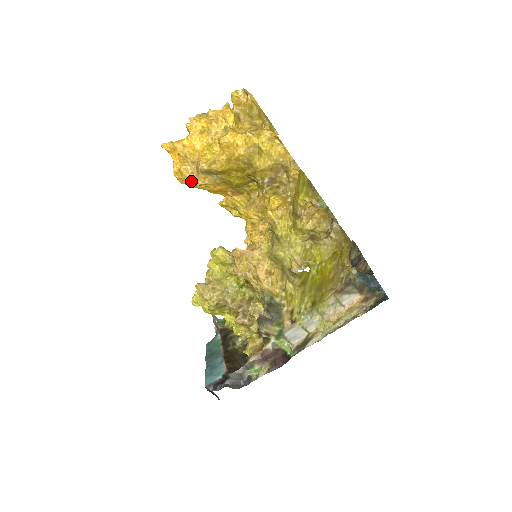
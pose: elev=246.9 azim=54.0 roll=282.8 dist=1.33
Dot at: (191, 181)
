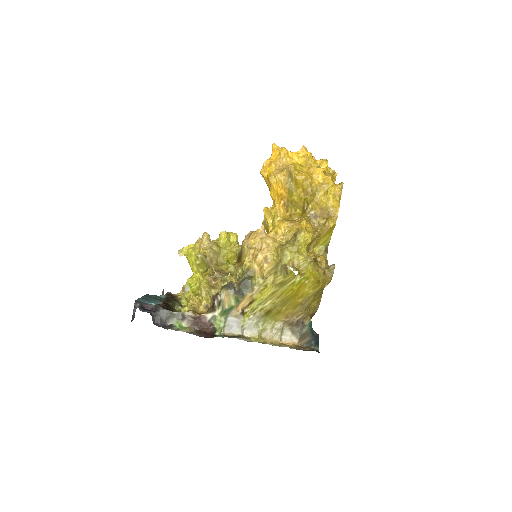
Dot at: (272, 173)
